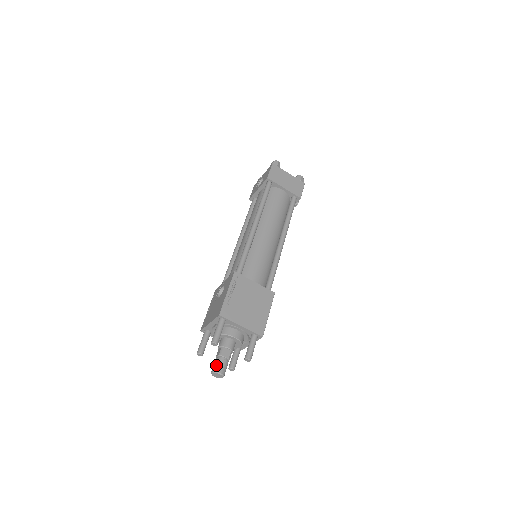
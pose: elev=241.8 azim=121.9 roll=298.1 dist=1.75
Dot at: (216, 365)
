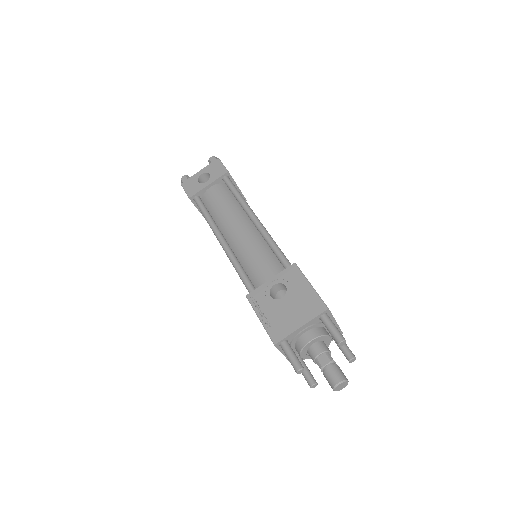
Dot at: (339, 373)
